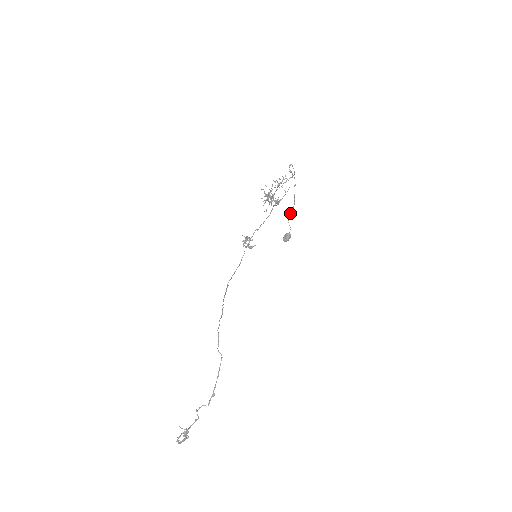
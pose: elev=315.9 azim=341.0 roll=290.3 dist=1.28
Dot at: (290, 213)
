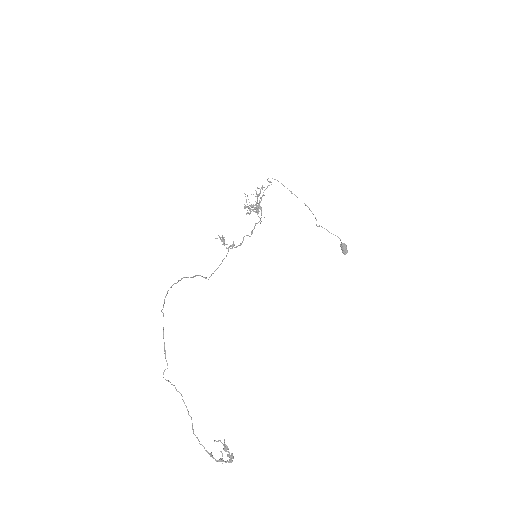
Dot at: occluded
